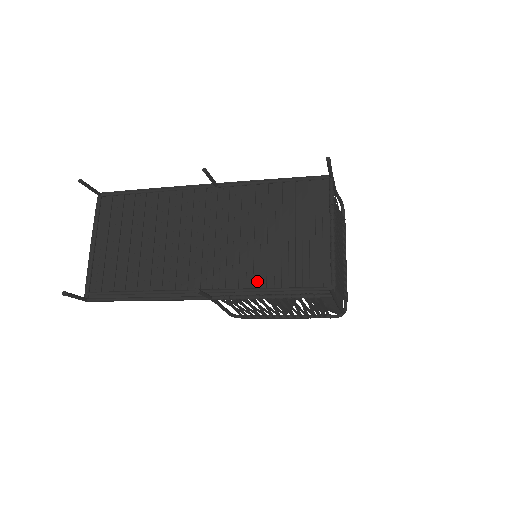
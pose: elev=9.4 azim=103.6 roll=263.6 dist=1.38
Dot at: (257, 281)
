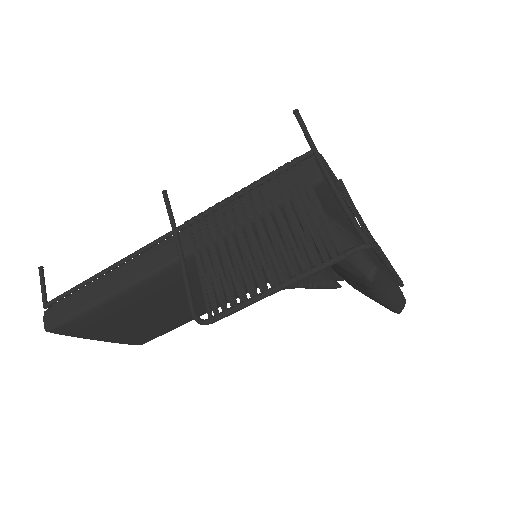
Dot at: occluded
